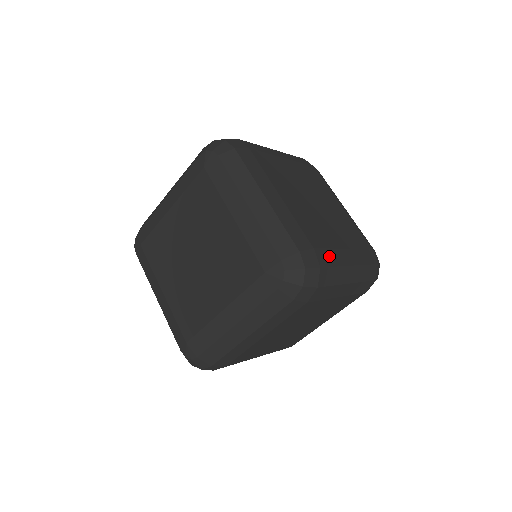
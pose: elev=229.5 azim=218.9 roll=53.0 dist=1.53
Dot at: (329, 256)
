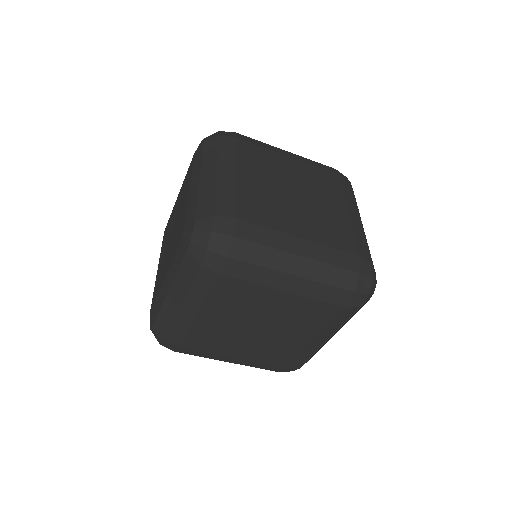
Dot at: (259, 233)
